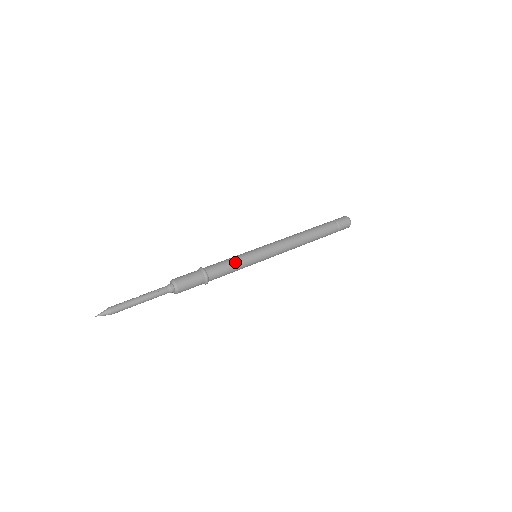
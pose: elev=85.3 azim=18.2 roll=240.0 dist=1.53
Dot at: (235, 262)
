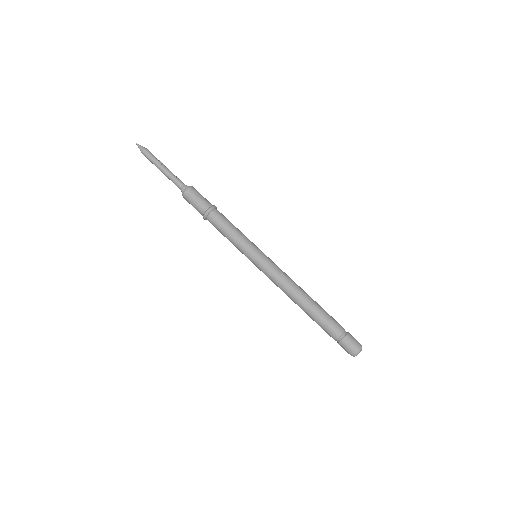
Dot at: (233, 236)
